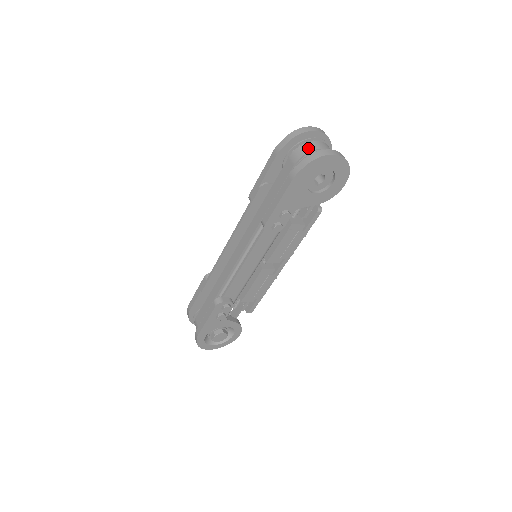
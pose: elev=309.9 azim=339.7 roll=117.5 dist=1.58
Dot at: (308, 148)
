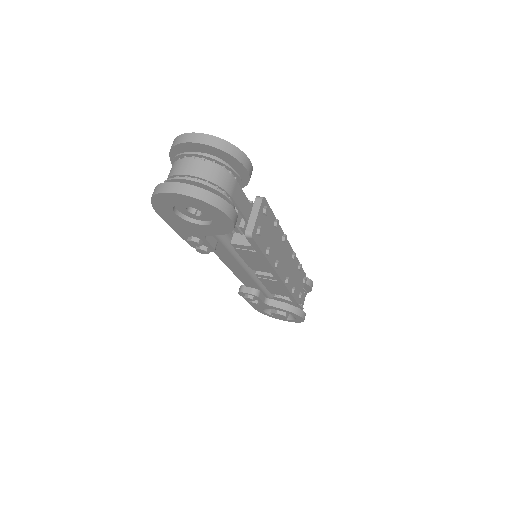
Dot at: (170, 171)
